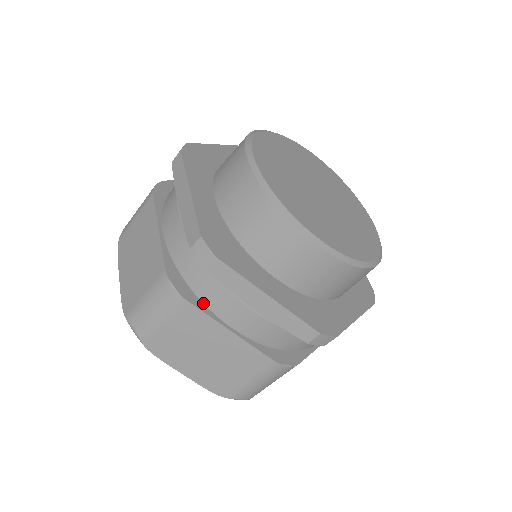
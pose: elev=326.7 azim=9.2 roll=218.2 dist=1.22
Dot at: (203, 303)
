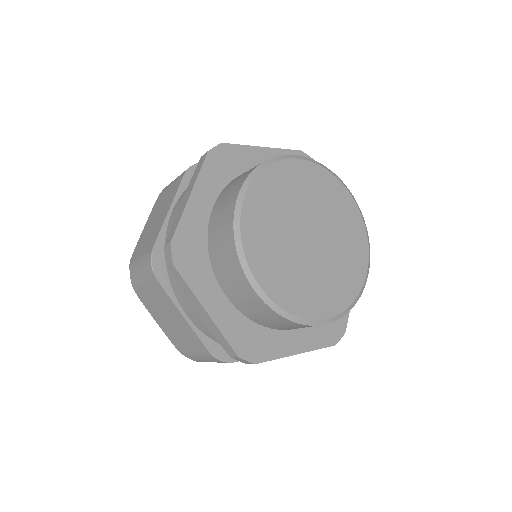
Dot at: occluded
